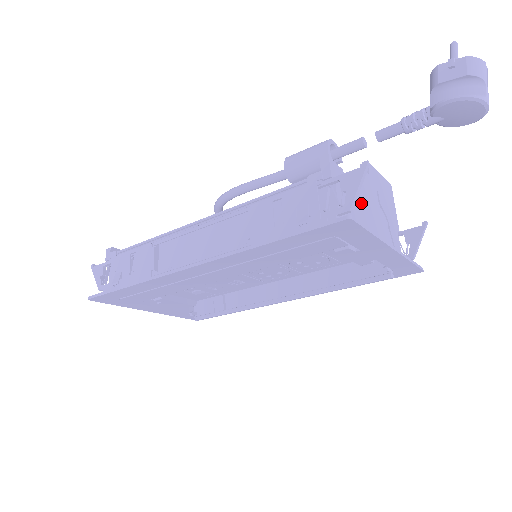
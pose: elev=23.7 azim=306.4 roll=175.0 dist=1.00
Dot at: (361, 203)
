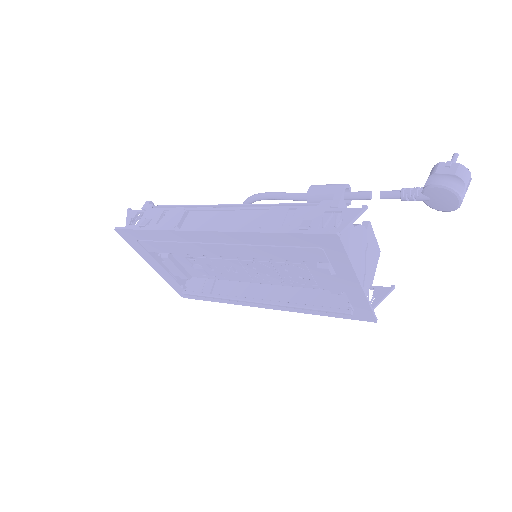
Dot at: (351, 241)
